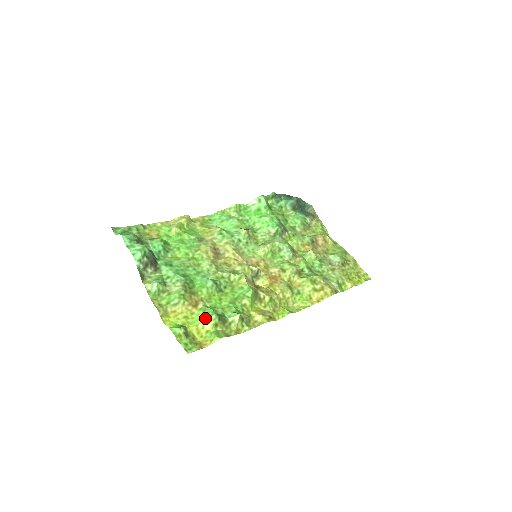
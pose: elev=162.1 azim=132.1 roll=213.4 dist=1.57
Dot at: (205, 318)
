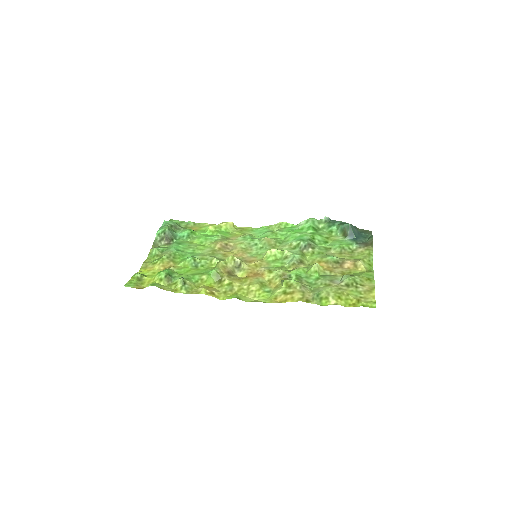
Dot at: (158, 273)
